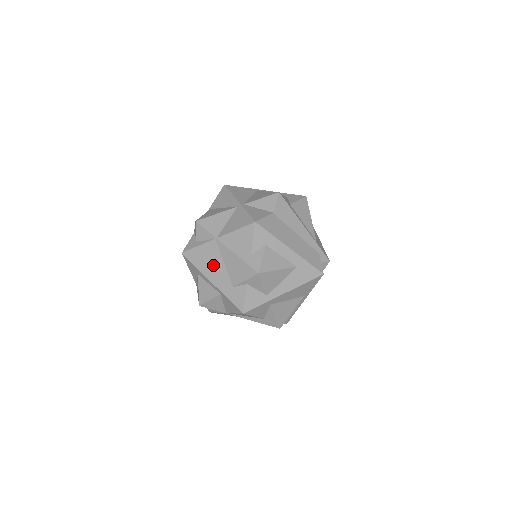
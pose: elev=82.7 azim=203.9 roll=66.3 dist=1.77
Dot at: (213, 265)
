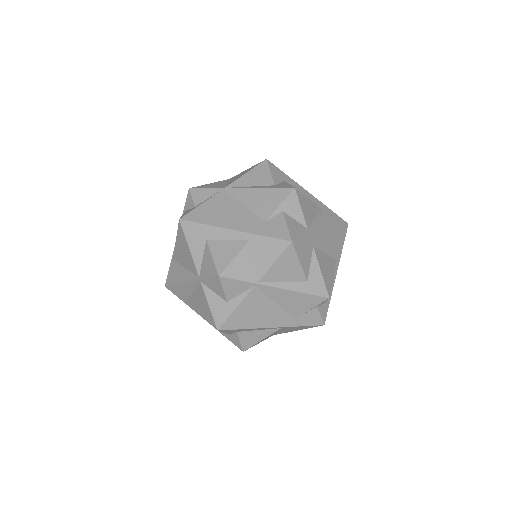
Dot at: (229, 212)
